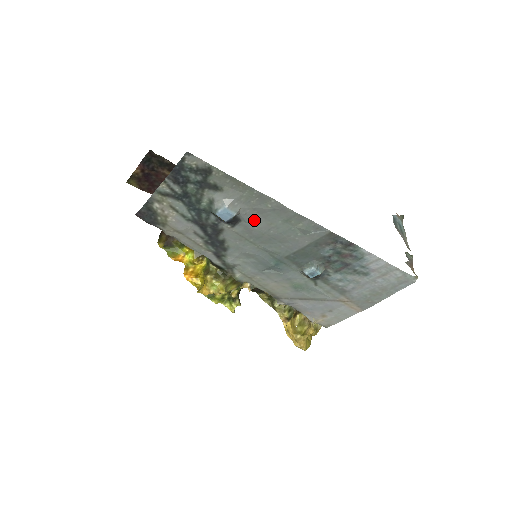
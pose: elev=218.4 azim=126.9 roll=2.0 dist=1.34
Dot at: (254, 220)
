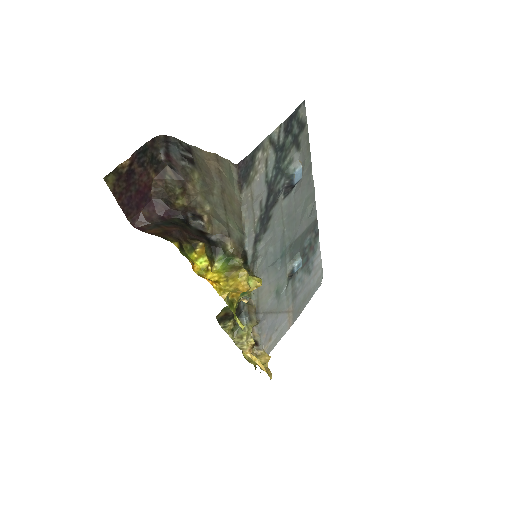
Dot at: (297, 193)
